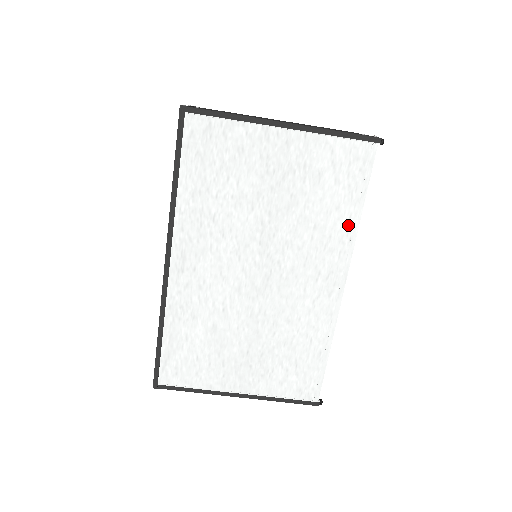
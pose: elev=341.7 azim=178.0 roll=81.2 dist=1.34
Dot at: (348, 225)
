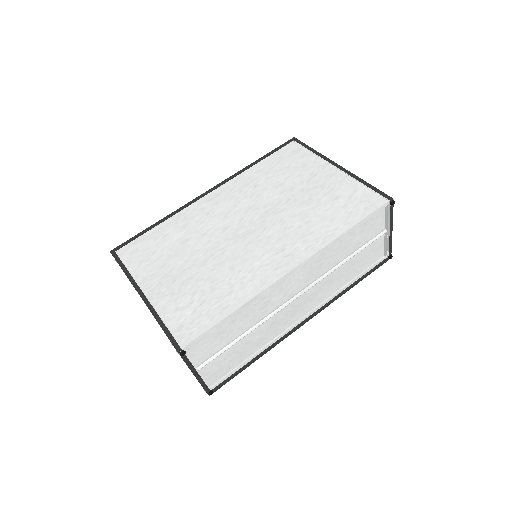
Dot at: (330, 233)
